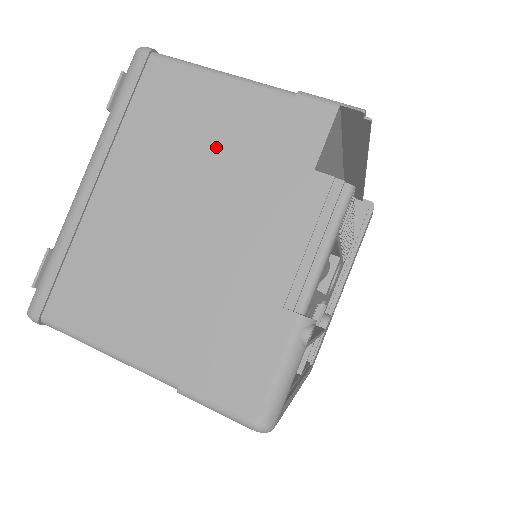
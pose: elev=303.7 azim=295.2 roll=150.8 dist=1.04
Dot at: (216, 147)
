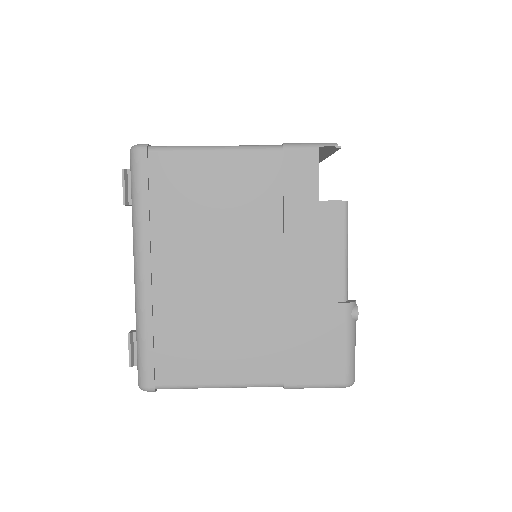
Dot at: (238, 208)
